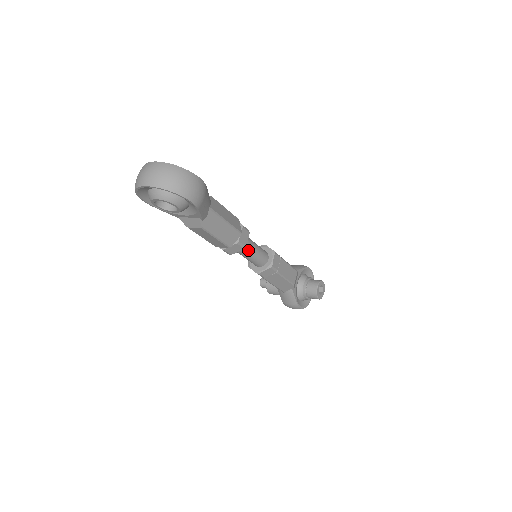
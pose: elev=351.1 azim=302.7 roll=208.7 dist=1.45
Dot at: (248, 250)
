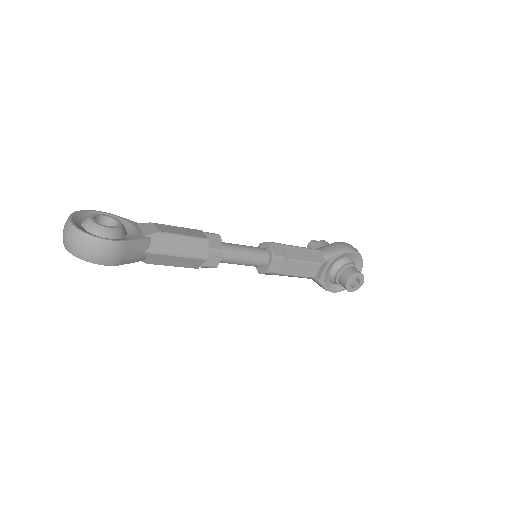
Dot at: (231, 262)
